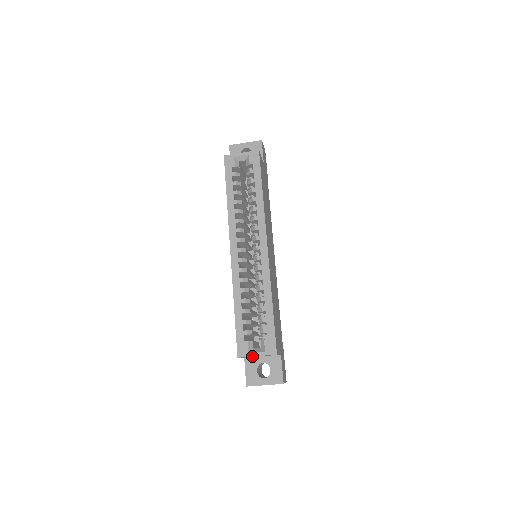
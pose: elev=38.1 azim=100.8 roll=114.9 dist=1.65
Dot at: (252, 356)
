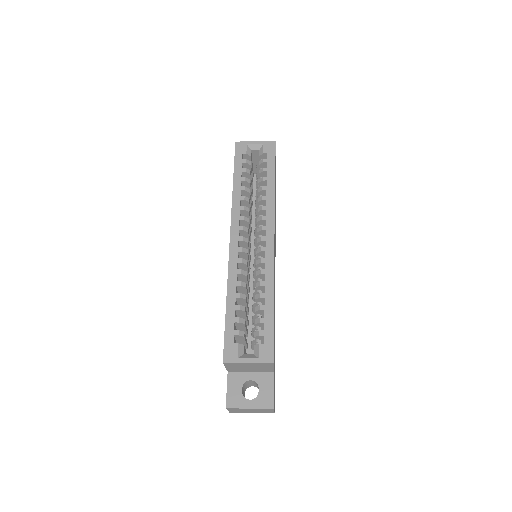
Dot at: (242, 362)
